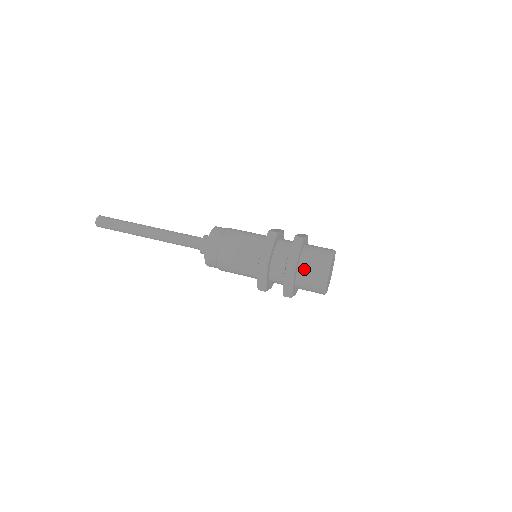
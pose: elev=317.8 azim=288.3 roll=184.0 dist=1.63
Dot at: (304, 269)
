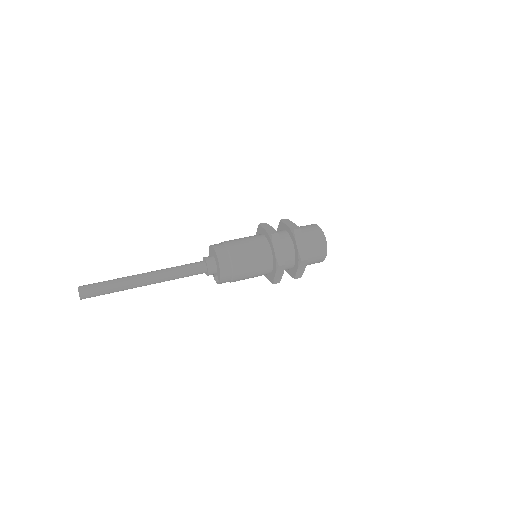
Dot at: (304, 233)
